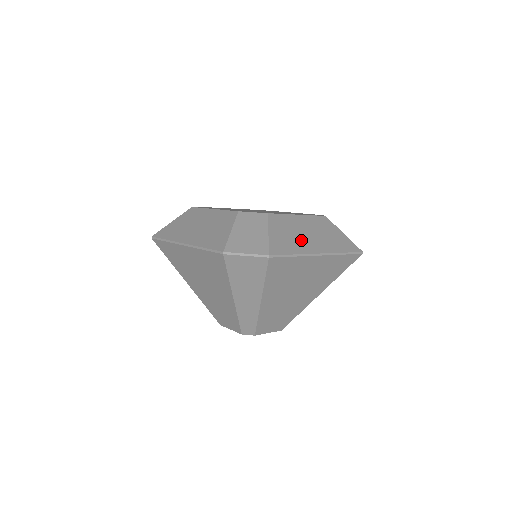
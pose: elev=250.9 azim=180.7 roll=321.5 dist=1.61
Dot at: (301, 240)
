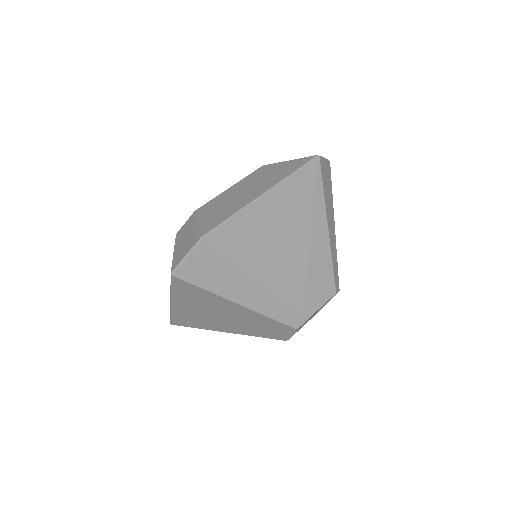
Dot at: (237, 201)
